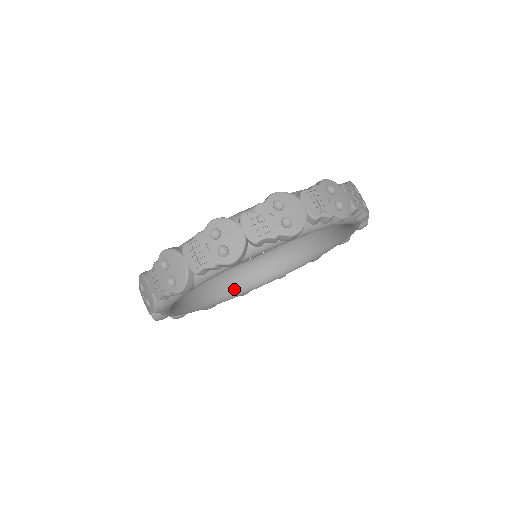
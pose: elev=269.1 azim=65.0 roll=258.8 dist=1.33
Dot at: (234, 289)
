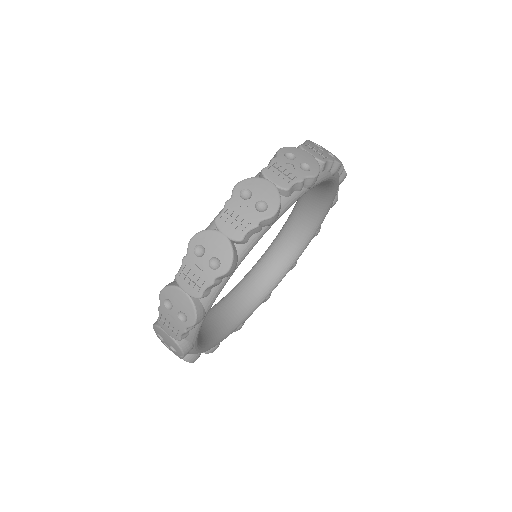
Dot at: (277, 272)
